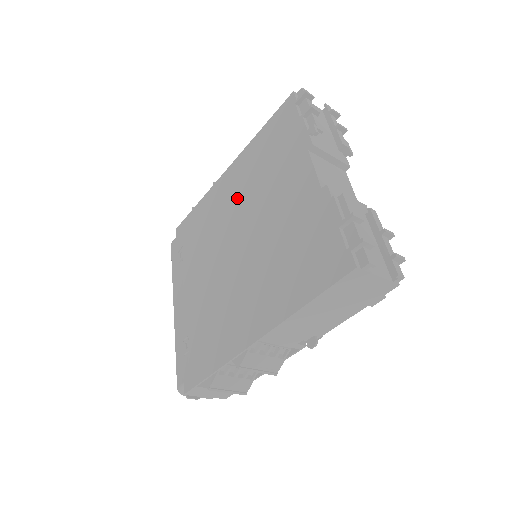
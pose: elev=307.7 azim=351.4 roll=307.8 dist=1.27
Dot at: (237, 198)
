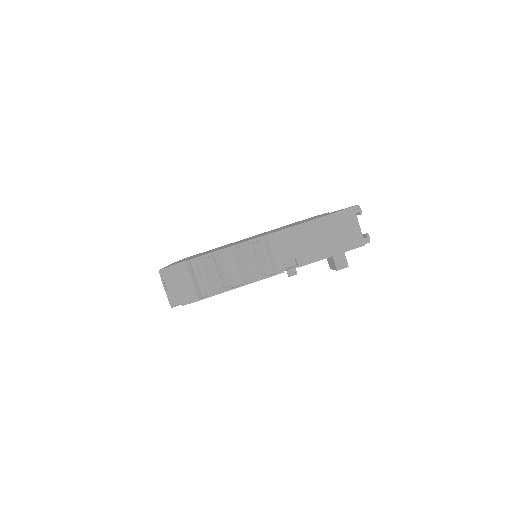
Dot at: occluded
